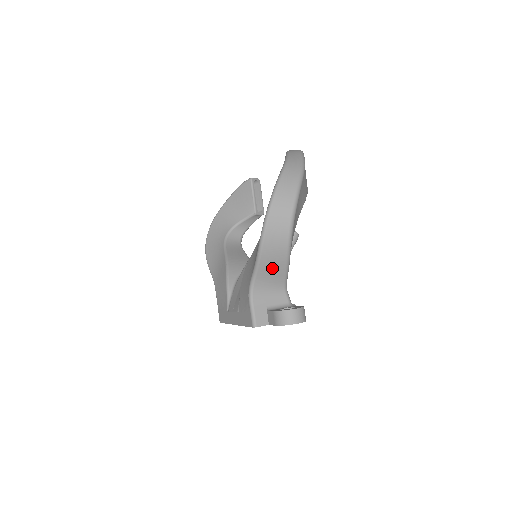
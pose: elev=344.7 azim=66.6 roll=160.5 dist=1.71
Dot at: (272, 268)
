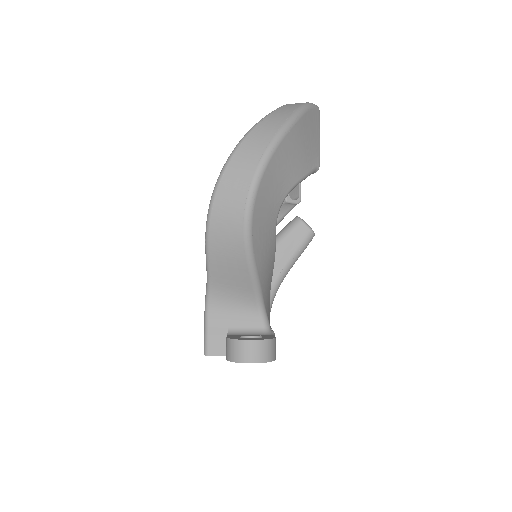
Dot at: (230, 274)
